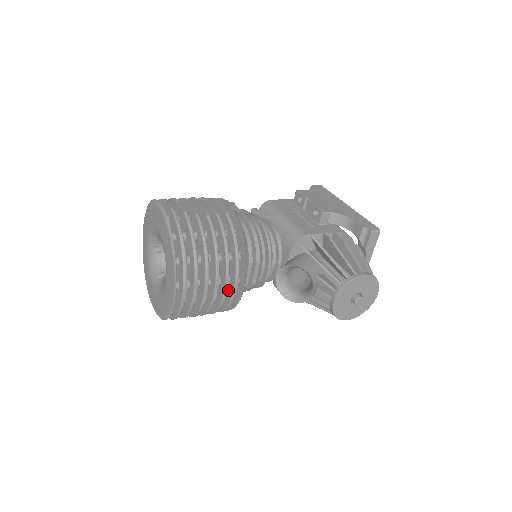
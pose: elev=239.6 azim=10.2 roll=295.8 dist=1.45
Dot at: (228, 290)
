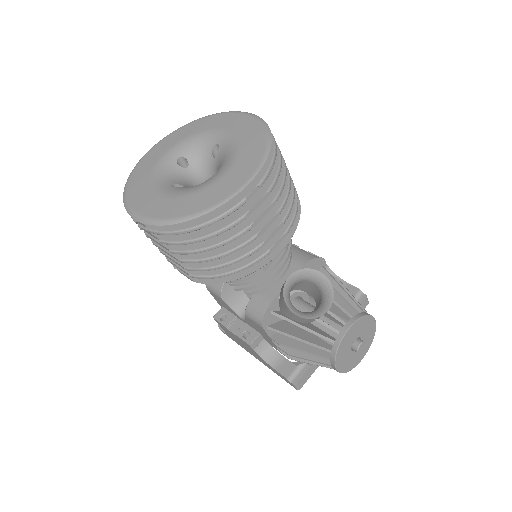
Dot at: occluded
